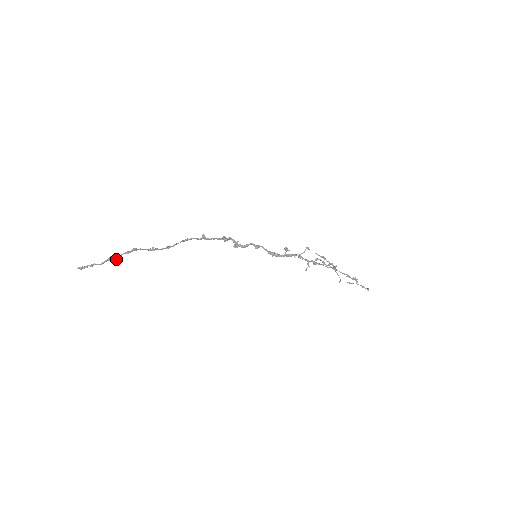
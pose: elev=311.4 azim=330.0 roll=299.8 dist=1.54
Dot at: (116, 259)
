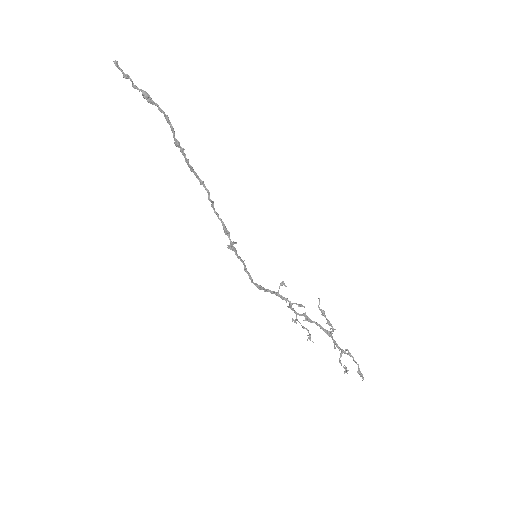
Dot at: (149, 100)
